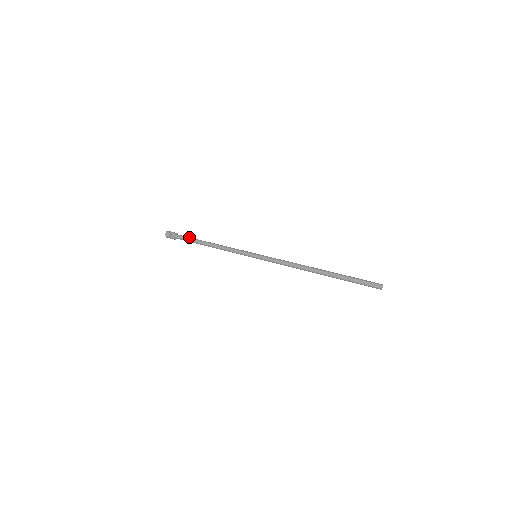
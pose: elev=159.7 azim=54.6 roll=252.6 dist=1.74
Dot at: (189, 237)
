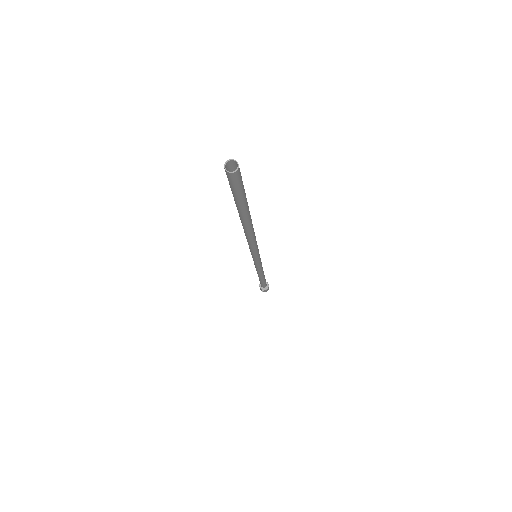
Dot at: occluded
